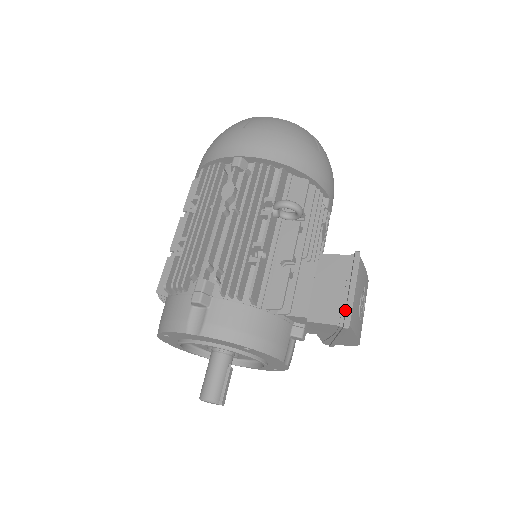
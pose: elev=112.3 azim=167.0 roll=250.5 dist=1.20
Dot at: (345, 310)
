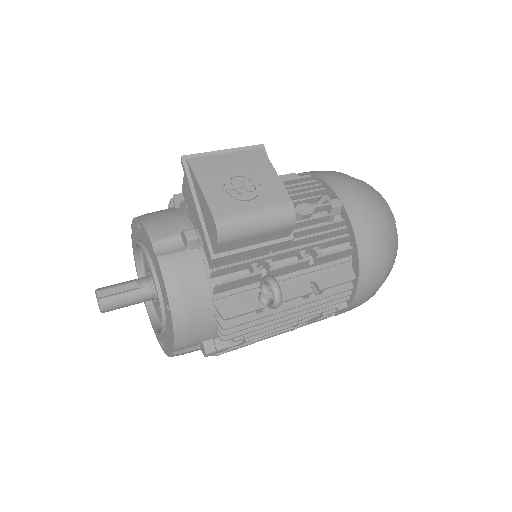
Dot at: occluded
